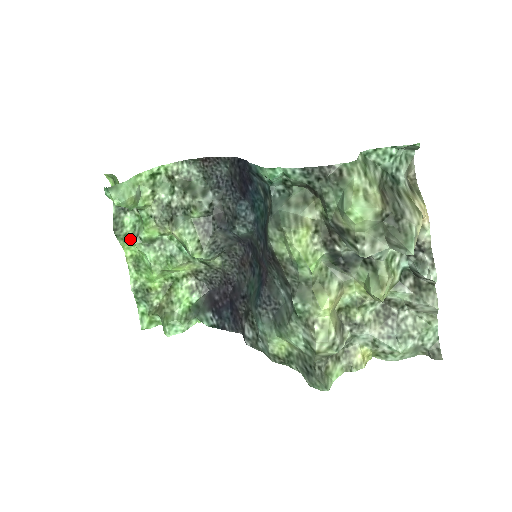
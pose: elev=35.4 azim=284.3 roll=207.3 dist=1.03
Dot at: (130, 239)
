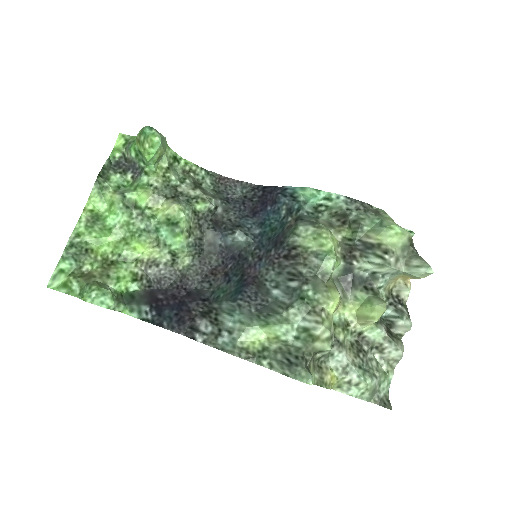
Dot at: (108, 193)
